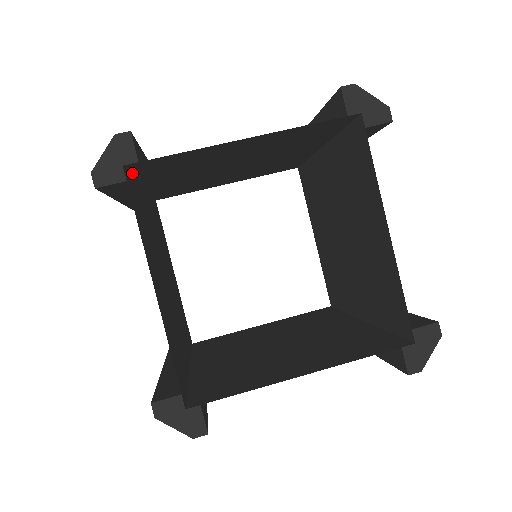
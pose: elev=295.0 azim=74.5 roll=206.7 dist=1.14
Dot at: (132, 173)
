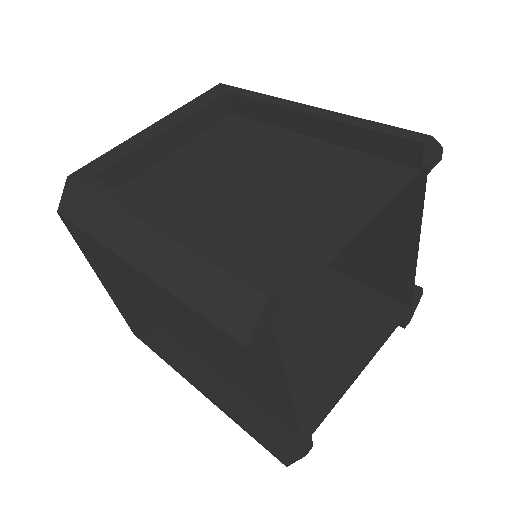
Dot at: occluded
